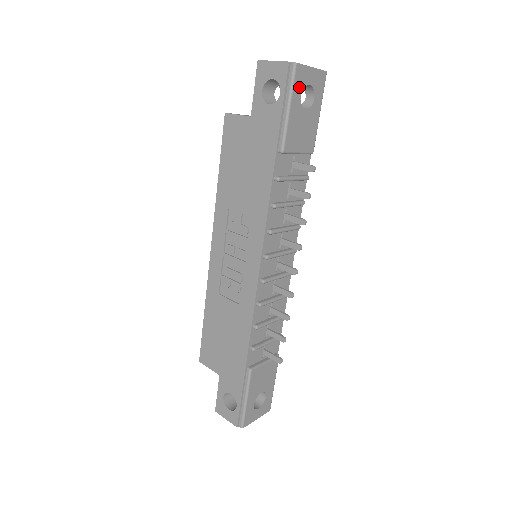
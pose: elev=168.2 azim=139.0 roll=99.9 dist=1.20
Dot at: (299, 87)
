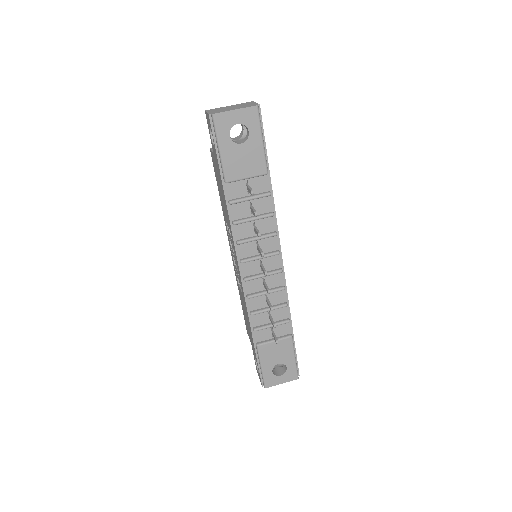
Dot at: (225, 130)
